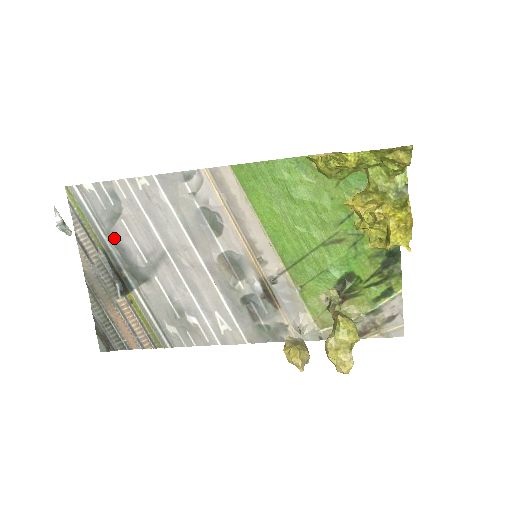
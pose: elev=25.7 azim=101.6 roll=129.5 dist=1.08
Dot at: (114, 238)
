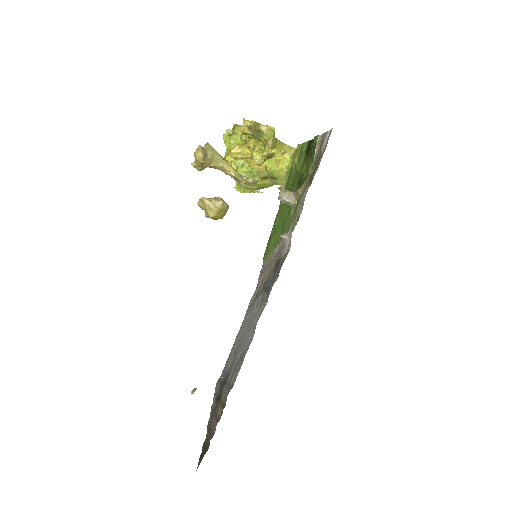
Dot at: occluded
